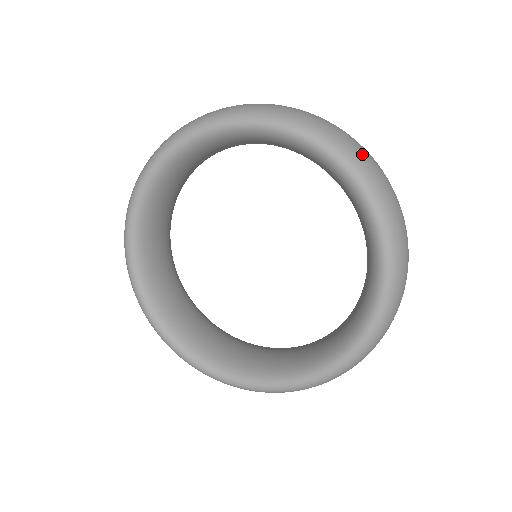
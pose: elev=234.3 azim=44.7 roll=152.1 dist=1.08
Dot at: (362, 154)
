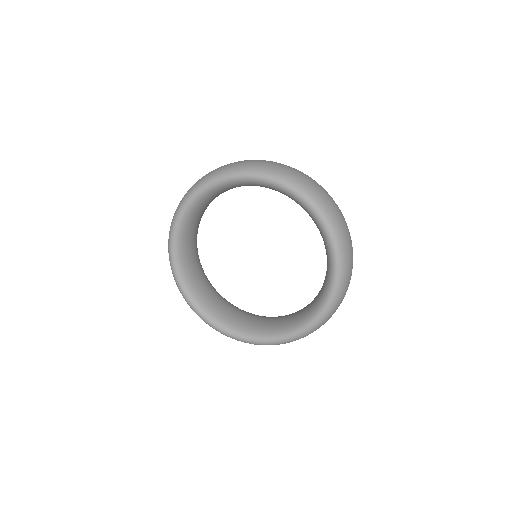
Dot at: (349, 256)
